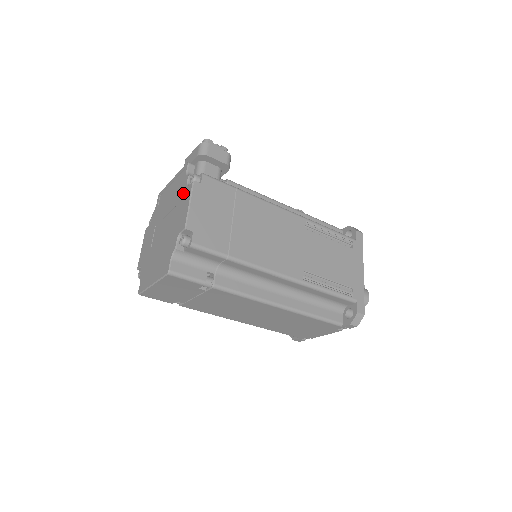
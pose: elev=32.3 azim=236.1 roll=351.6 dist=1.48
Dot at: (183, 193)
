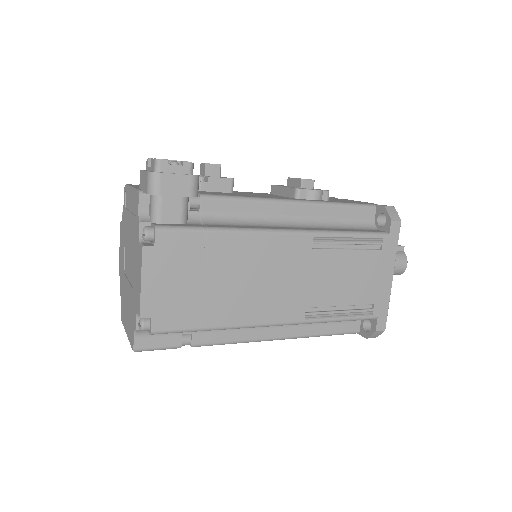
Dot at: (137, 247)
